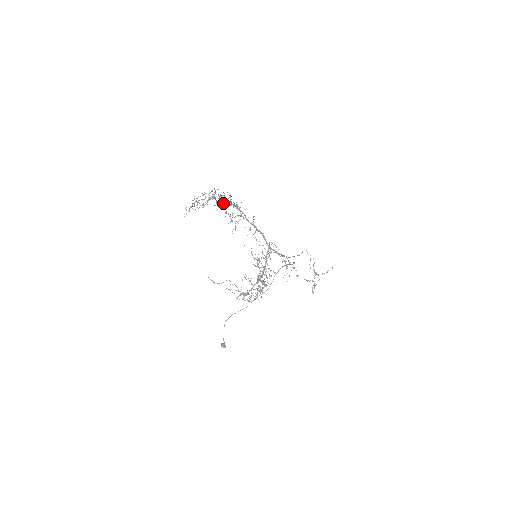
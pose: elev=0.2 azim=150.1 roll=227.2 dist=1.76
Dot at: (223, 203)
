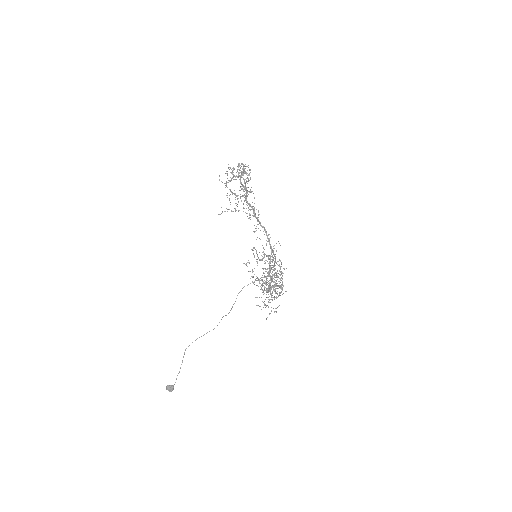
Dot at: occluded
